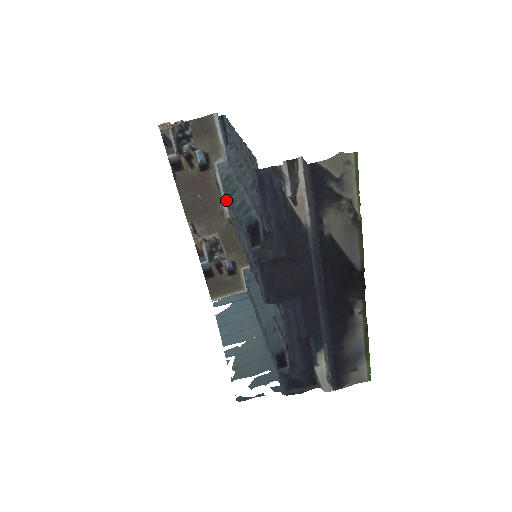
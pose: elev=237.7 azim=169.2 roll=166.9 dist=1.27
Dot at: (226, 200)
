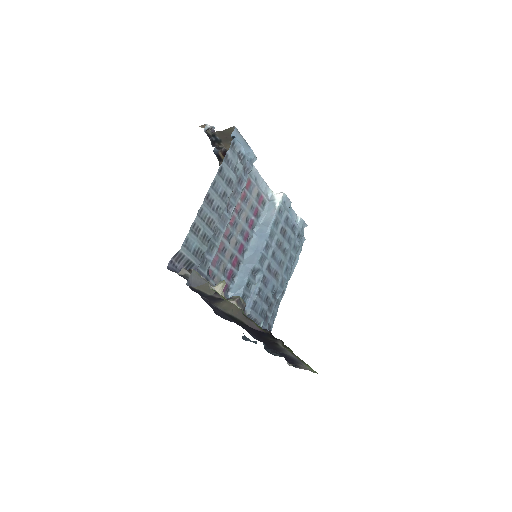
Dot at: (259, 189)
